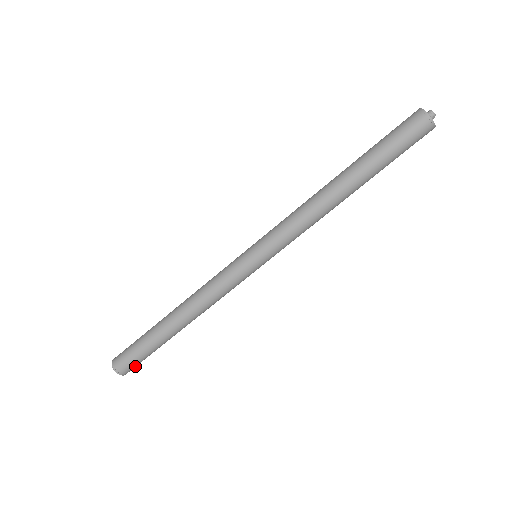
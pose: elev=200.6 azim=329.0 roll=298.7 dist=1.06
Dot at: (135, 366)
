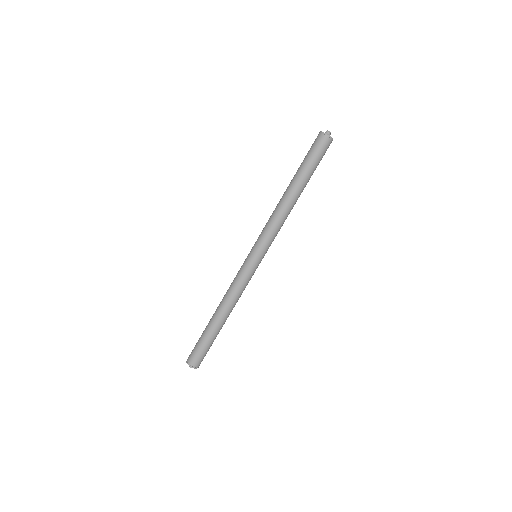
Dot at: occluded
